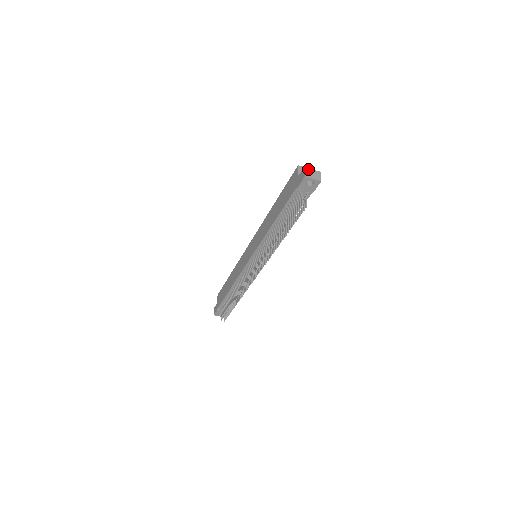
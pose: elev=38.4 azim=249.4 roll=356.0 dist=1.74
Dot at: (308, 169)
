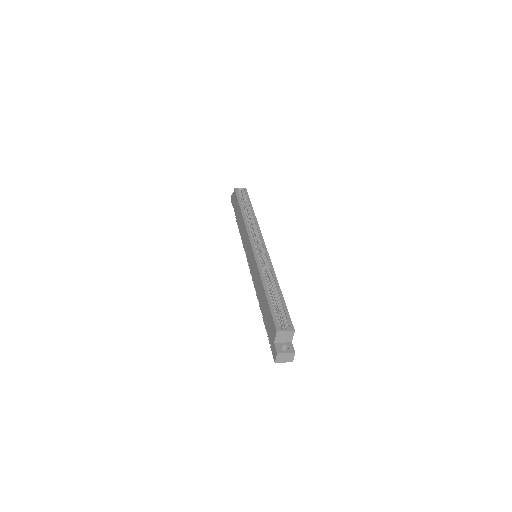
Dot at: (281, 355)
